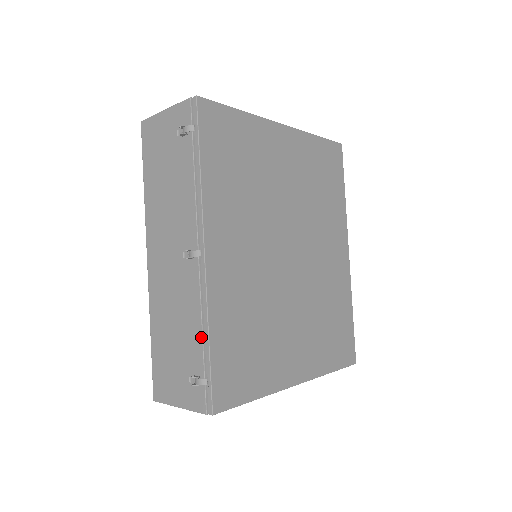
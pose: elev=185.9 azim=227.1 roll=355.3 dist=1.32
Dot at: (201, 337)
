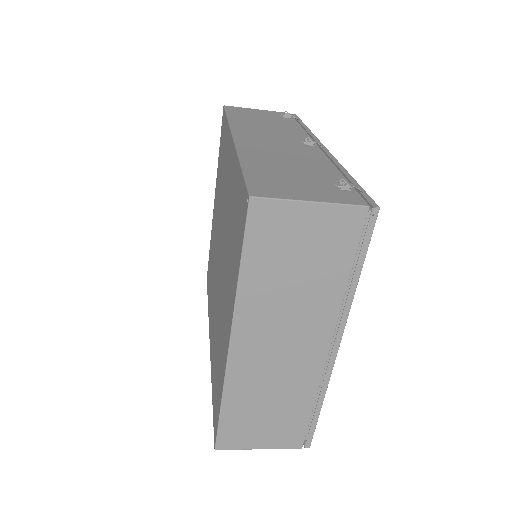
Dot at: (339, 171)
